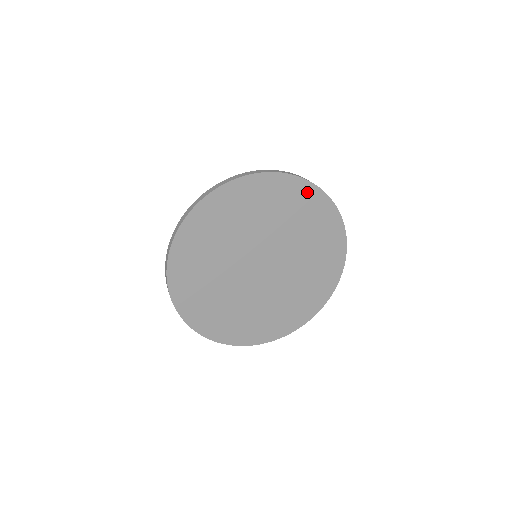
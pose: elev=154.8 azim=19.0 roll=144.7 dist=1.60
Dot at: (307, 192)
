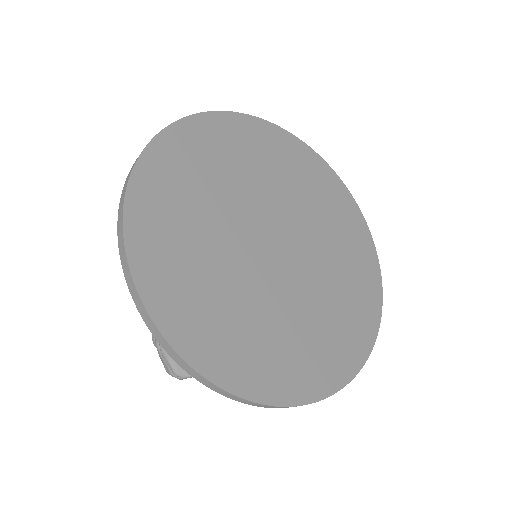
Dot at: (295, 148)
